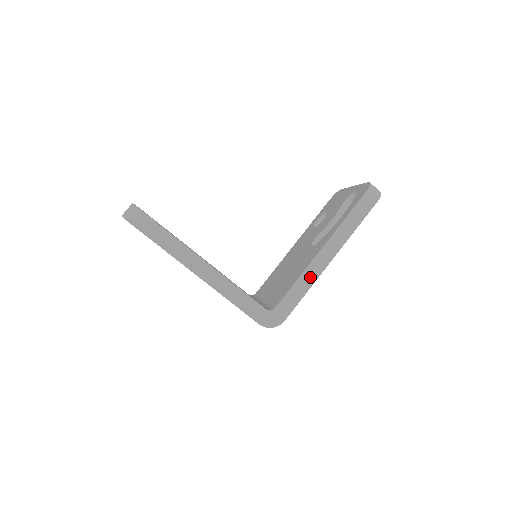
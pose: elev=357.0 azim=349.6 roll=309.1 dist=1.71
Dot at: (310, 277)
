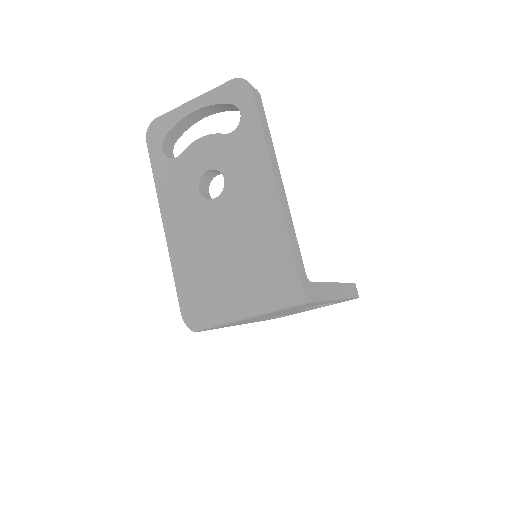
Dot at: (330, 292)
